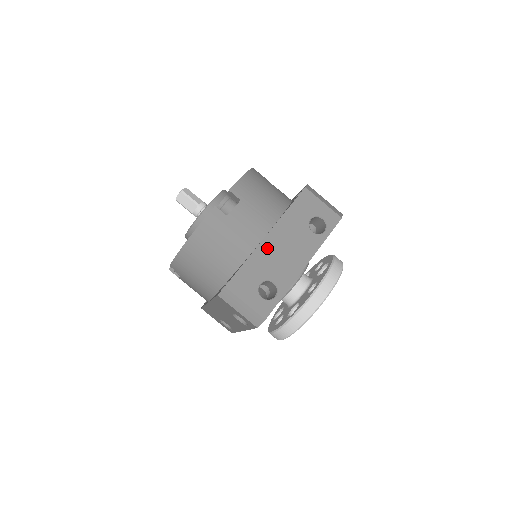
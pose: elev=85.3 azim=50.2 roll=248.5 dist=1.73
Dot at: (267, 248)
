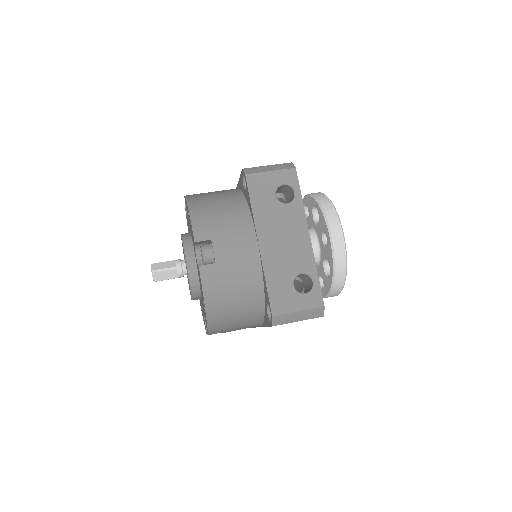
Dot at: occluded
